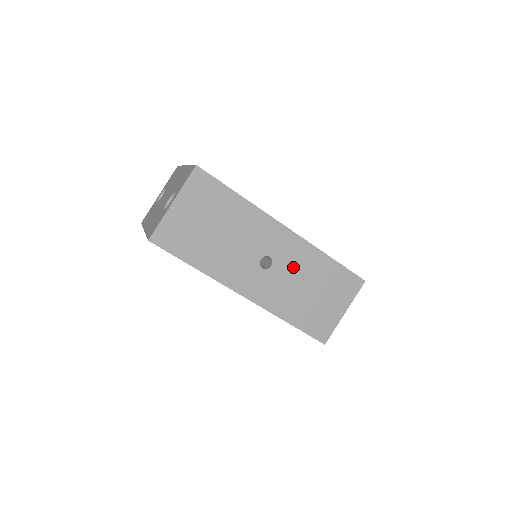
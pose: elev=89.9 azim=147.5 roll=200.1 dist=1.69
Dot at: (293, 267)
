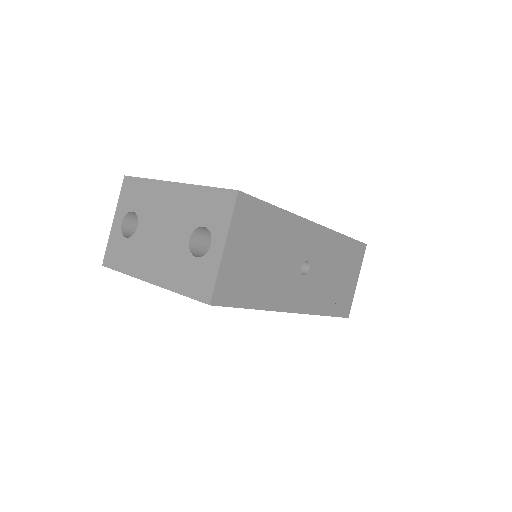
Dot at: (323, 261)
